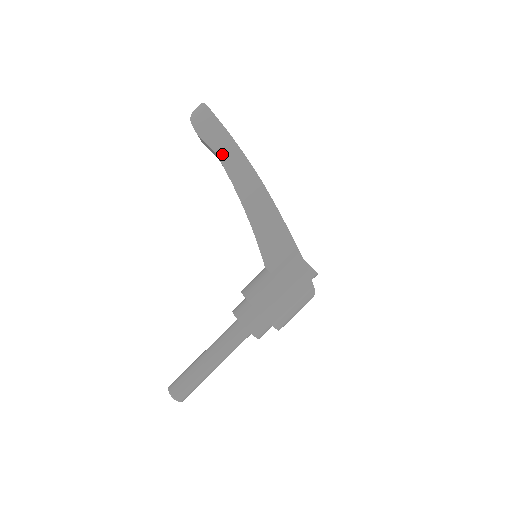
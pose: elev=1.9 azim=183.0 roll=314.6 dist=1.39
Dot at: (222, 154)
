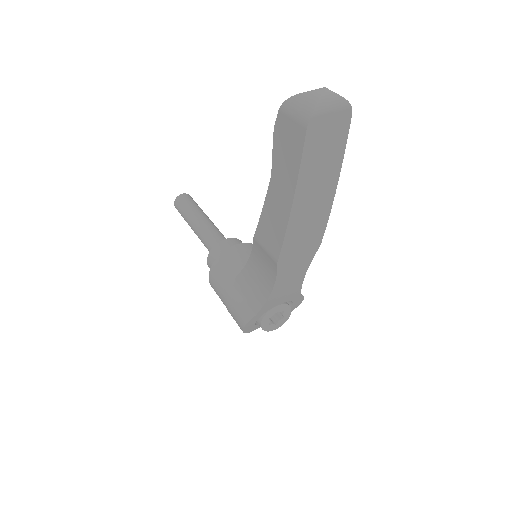
Dot at: (274, 187)
